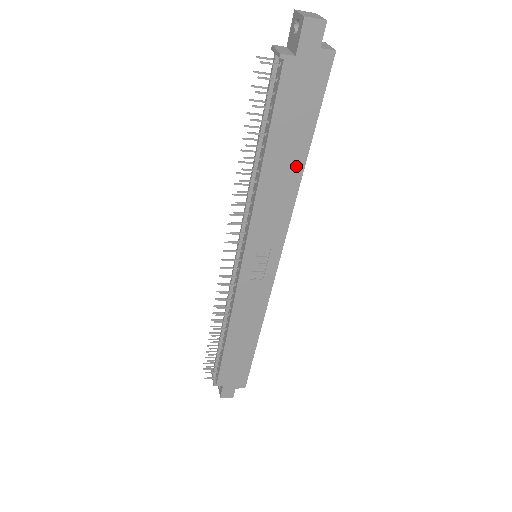
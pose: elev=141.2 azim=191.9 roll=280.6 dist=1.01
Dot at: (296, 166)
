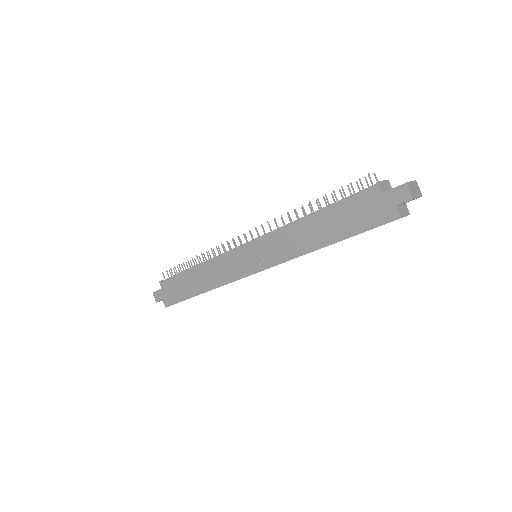
Dot at: (321, 241)
